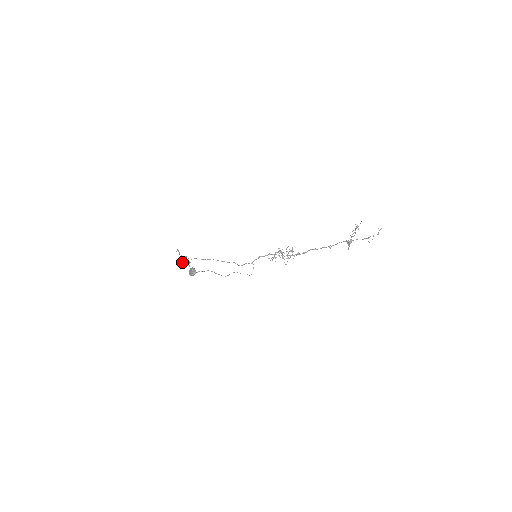
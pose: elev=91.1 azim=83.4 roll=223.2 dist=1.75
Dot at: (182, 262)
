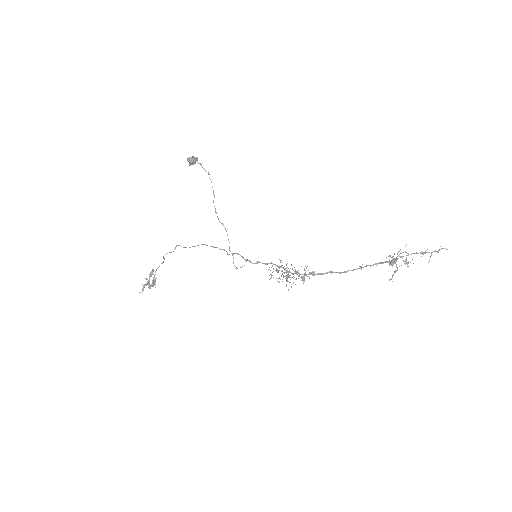
Dot at: (145, 284)
